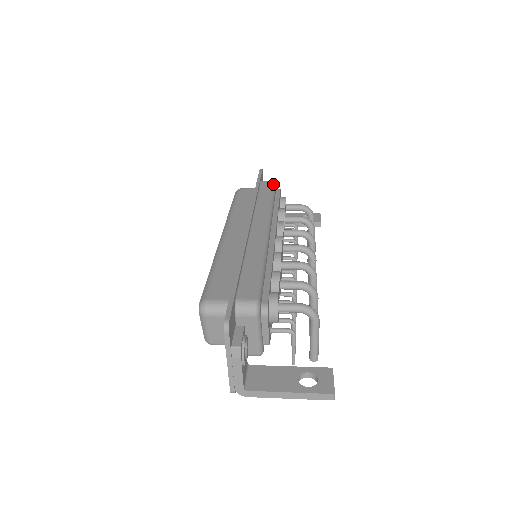
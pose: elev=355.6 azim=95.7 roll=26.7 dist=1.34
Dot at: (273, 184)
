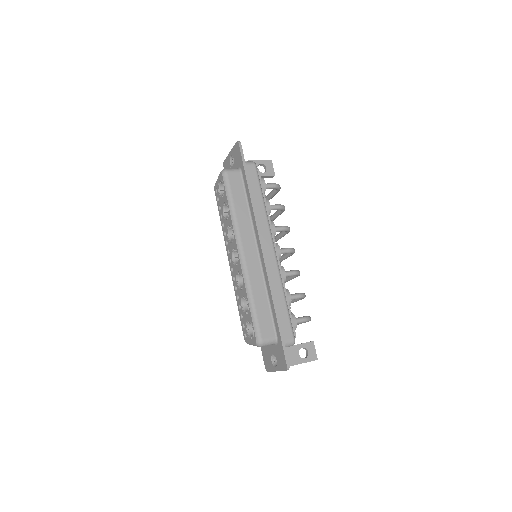
Dot at: (257, 171)
